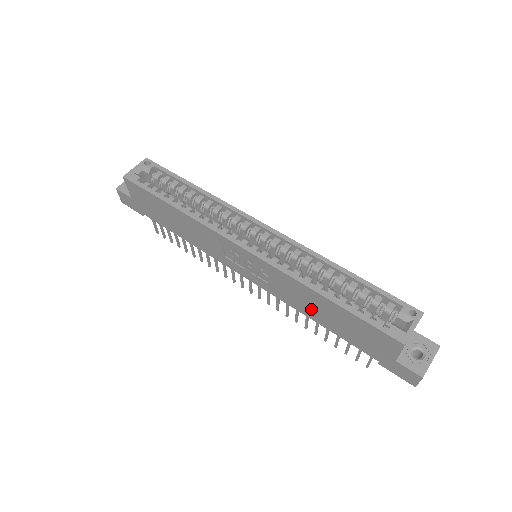
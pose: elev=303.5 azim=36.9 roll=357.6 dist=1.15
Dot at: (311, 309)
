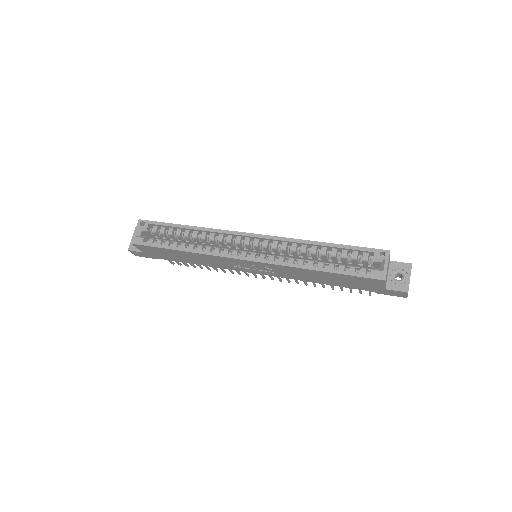
Dot at: (312, 278)
